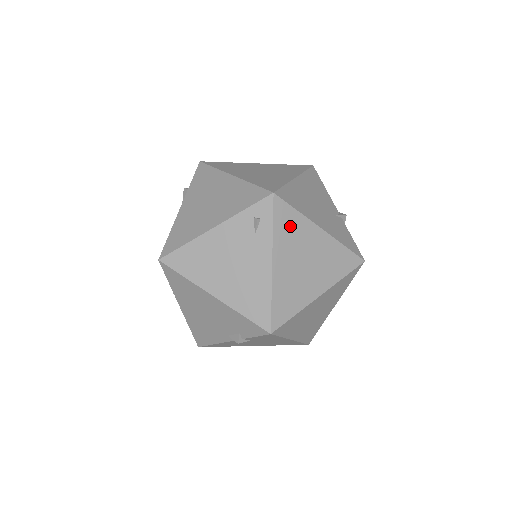
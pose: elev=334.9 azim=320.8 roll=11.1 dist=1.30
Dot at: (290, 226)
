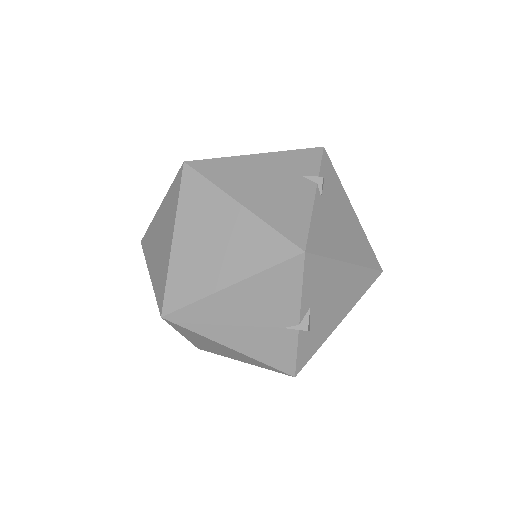
Dot at: (191, 333)
